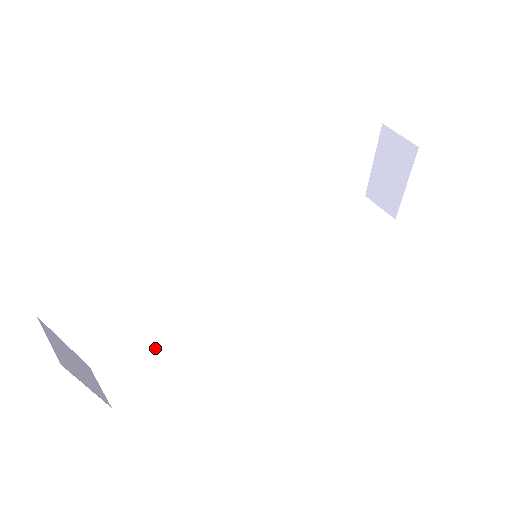
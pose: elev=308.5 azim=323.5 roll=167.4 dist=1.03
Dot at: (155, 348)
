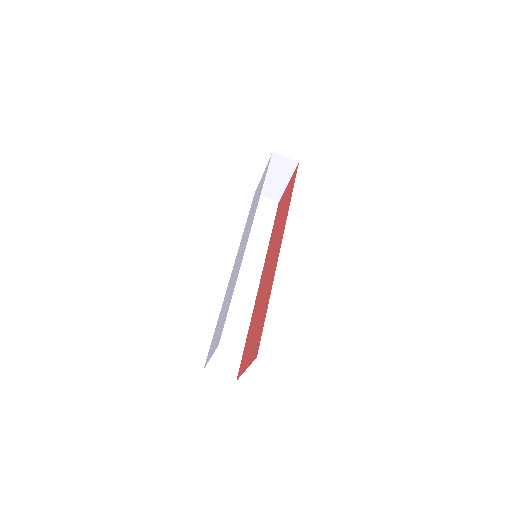
Dot at: (228, 338)
